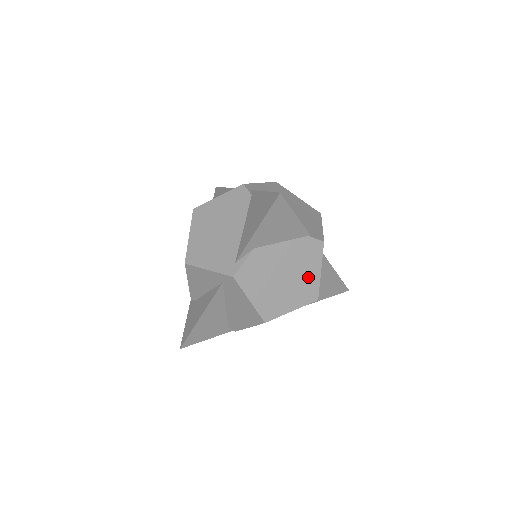
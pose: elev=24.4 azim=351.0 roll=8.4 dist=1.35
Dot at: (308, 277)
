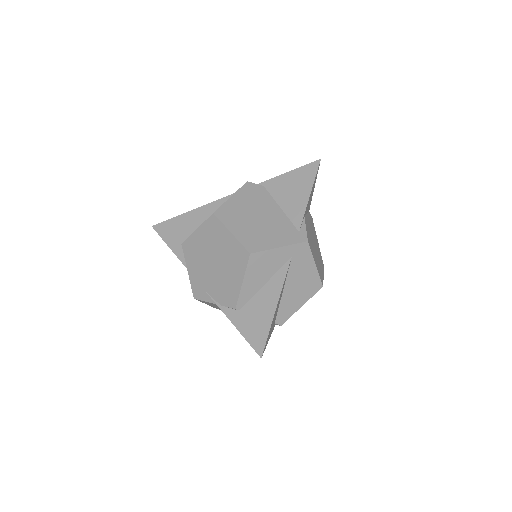
Dot at: (318, 247)
